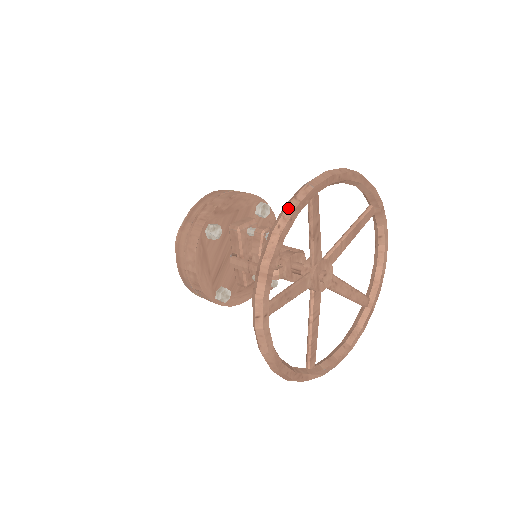
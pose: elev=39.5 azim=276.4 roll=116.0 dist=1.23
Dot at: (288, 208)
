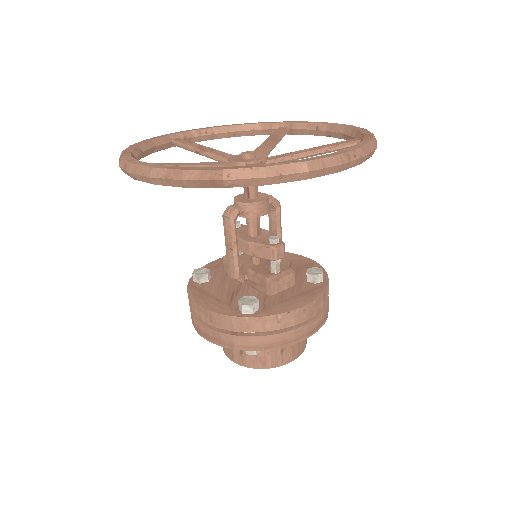
Dot at: occluded
